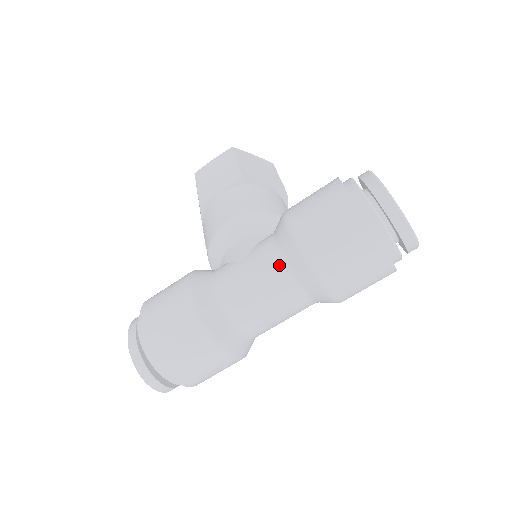
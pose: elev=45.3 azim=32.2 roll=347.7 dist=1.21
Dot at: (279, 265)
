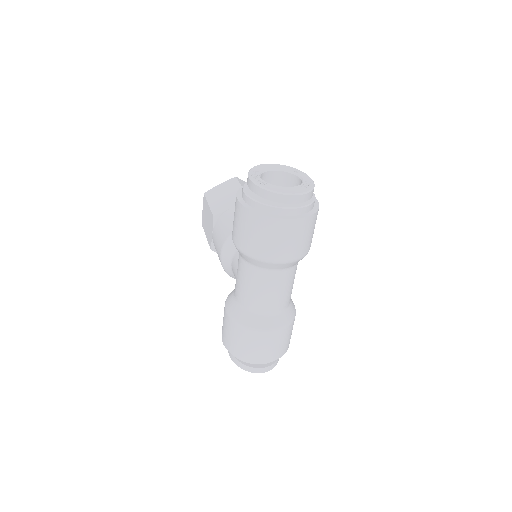
Dot at: (250, 268)
